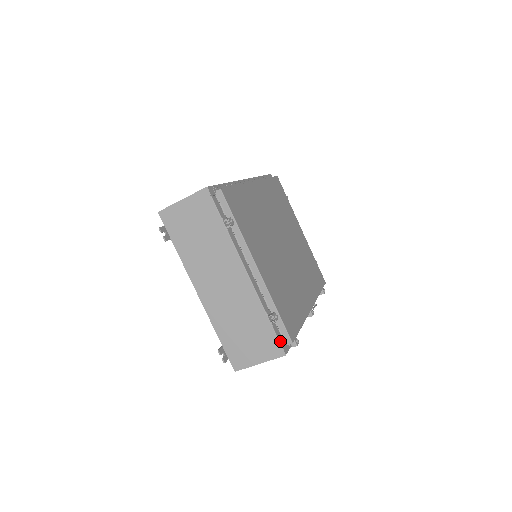
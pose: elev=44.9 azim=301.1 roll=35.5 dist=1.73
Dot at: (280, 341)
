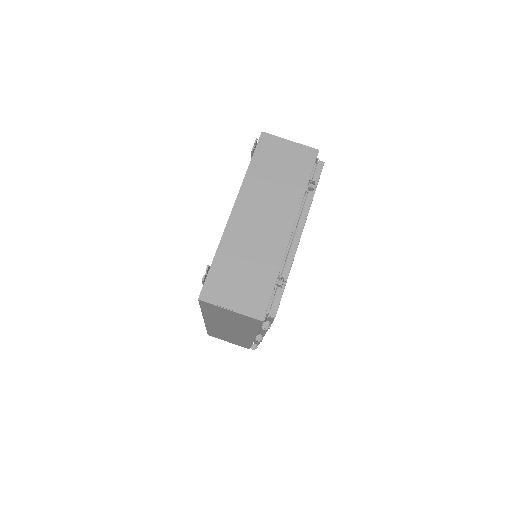
Dot at: occluded
